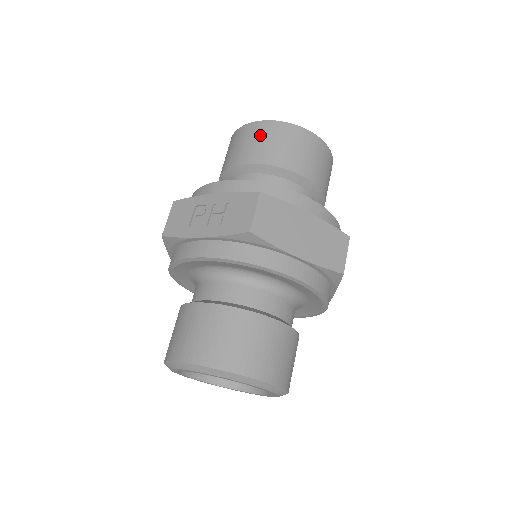
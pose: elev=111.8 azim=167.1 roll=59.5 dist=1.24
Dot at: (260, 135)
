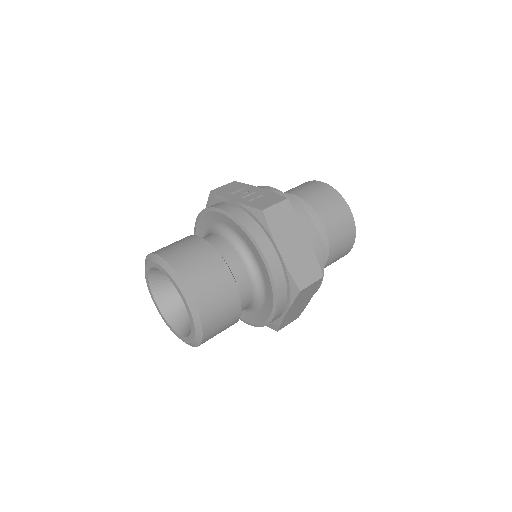
Dot at: (317, 188)
